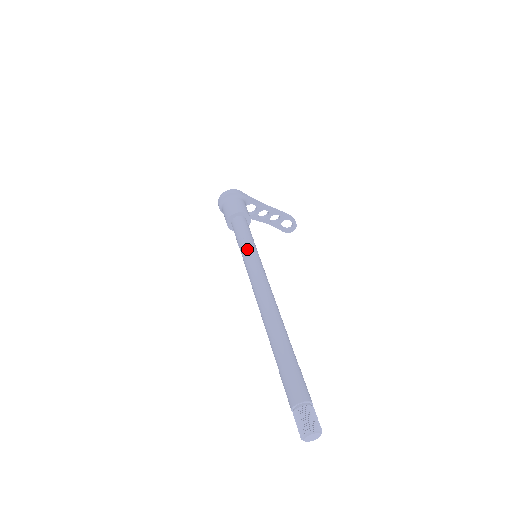
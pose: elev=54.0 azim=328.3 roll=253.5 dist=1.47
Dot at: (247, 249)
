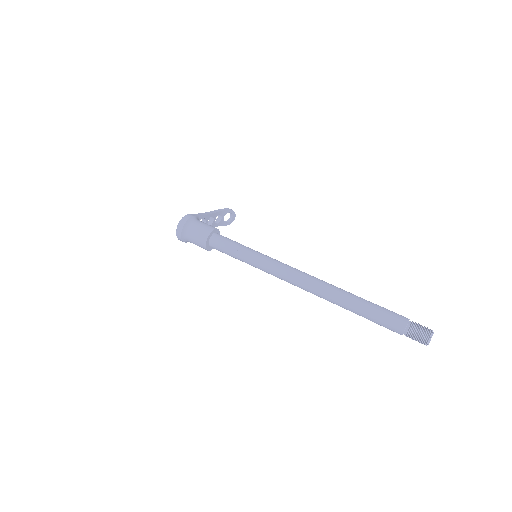
Dot at: (251, 255)
